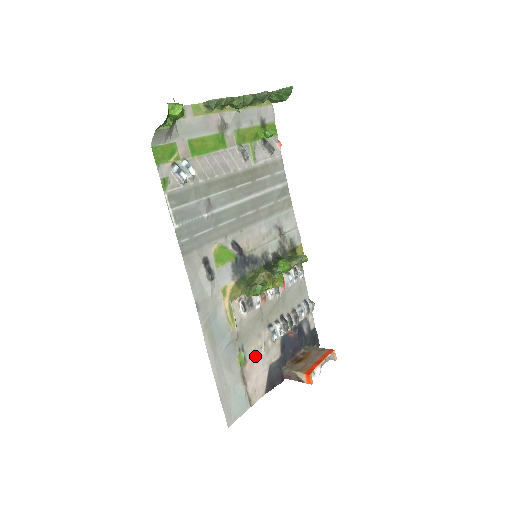
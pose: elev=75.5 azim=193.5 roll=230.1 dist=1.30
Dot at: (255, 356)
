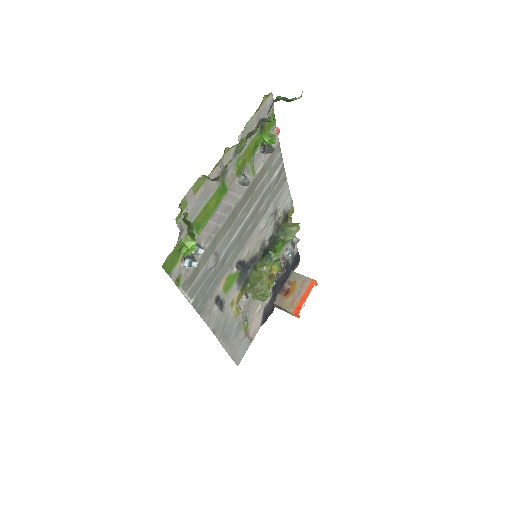
Dot at: (254, 314)
